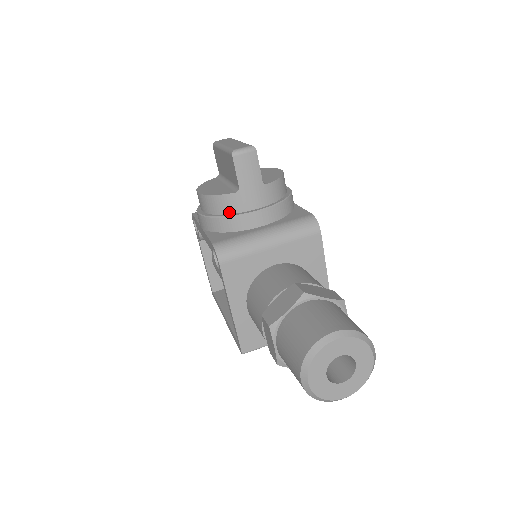
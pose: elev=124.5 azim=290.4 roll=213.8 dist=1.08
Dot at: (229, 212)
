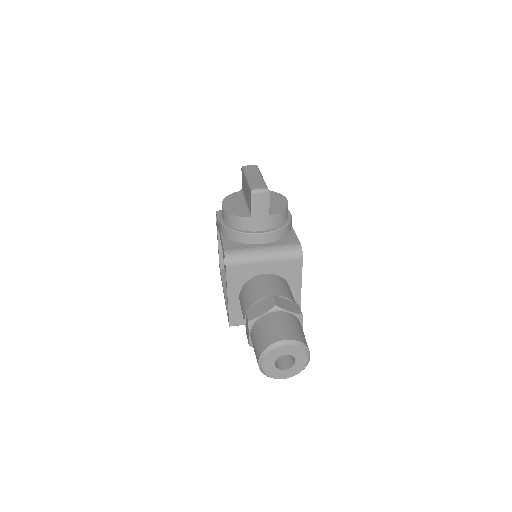
Dot at: (241, 229)
